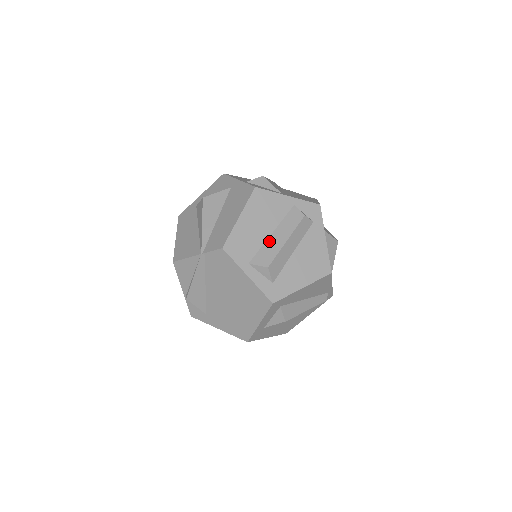
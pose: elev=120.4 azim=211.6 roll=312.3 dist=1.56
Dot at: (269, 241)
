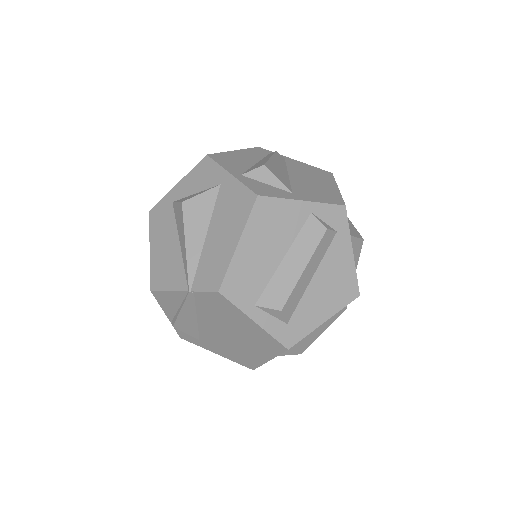
Dot at: (280, 271)
